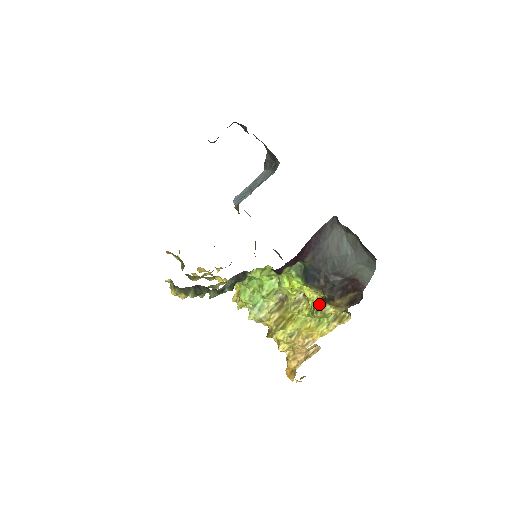
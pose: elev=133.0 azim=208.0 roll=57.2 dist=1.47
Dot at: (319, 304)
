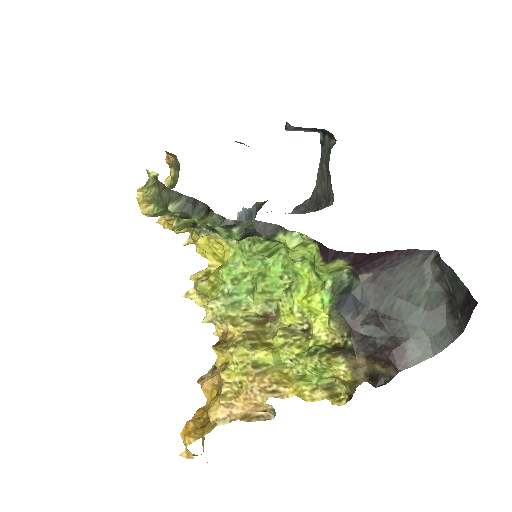
Dot at: (329, 348)
